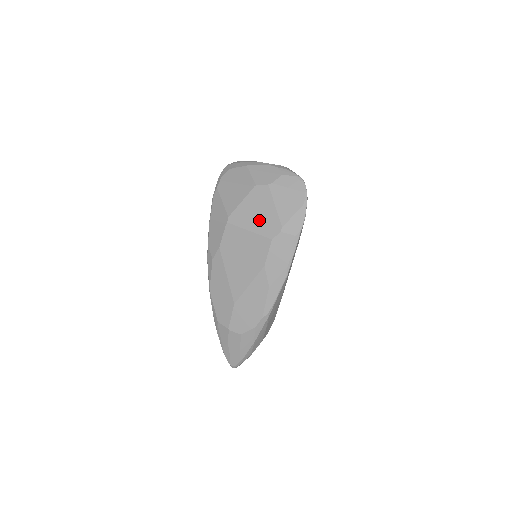
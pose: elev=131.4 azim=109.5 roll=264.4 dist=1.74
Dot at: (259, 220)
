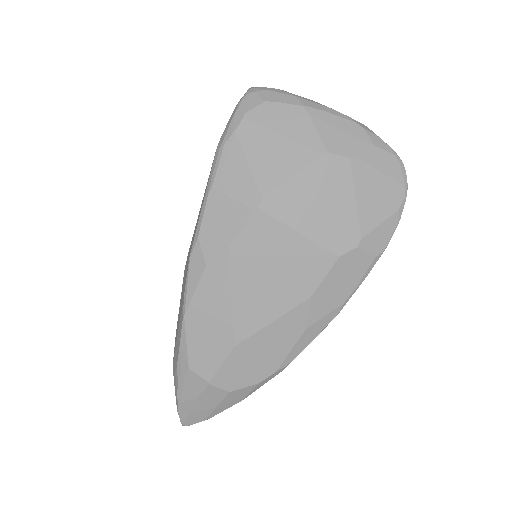
Dot at: (322, 218)
